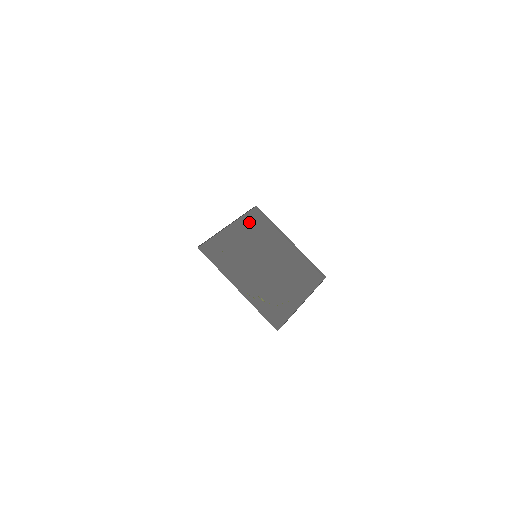
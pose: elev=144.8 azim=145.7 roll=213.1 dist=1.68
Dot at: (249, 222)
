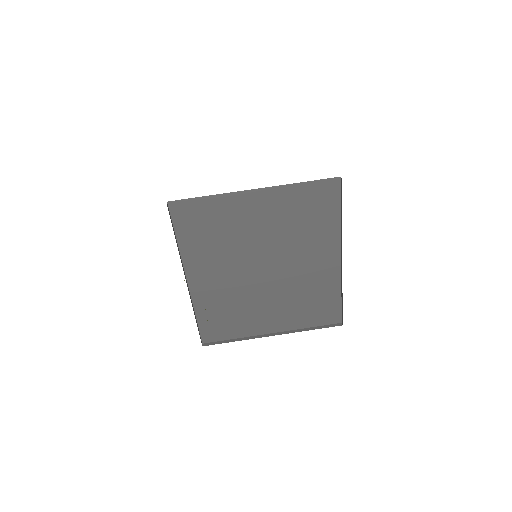
Dot at: (300, 198)
